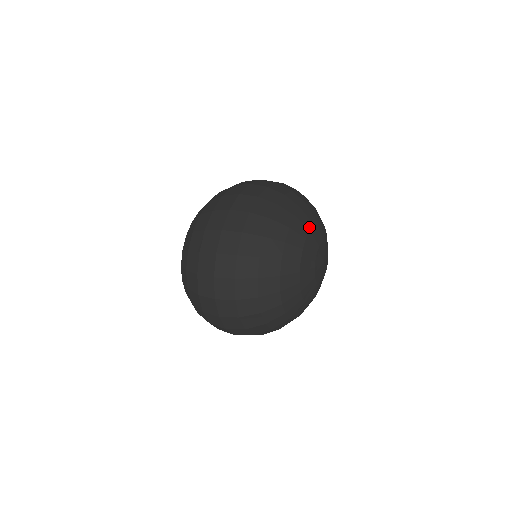
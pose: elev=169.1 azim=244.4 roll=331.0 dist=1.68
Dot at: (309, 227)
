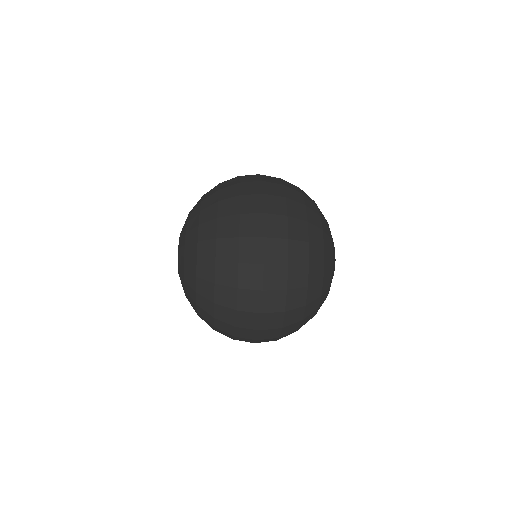
Dot at: (326, 220)
